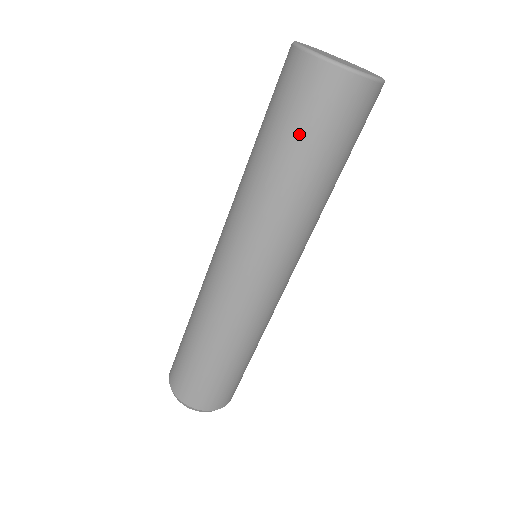
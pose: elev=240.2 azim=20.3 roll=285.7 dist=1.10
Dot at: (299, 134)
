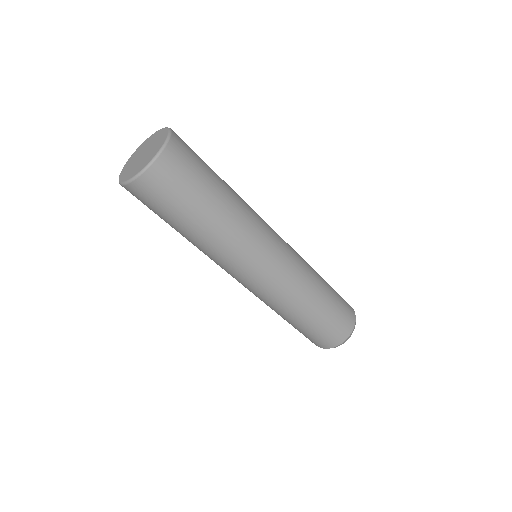
Dot at: (174, 213)
